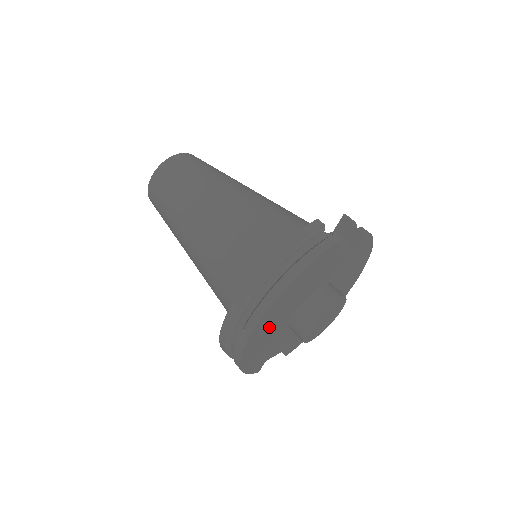
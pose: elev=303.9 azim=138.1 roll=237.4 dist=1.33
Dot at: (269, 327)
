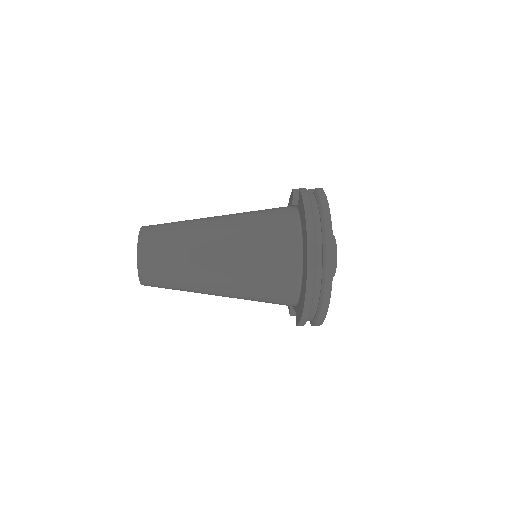
Dot at: occluded
